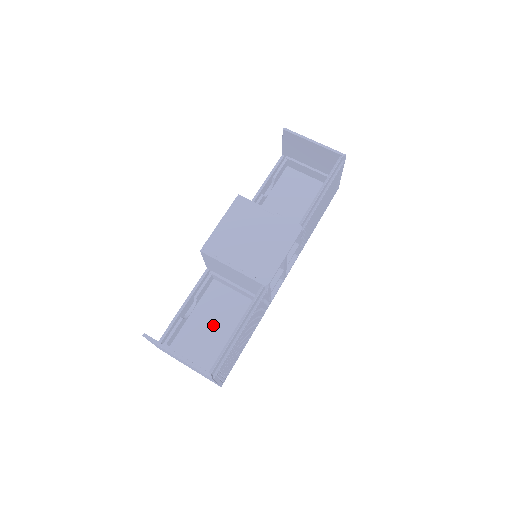
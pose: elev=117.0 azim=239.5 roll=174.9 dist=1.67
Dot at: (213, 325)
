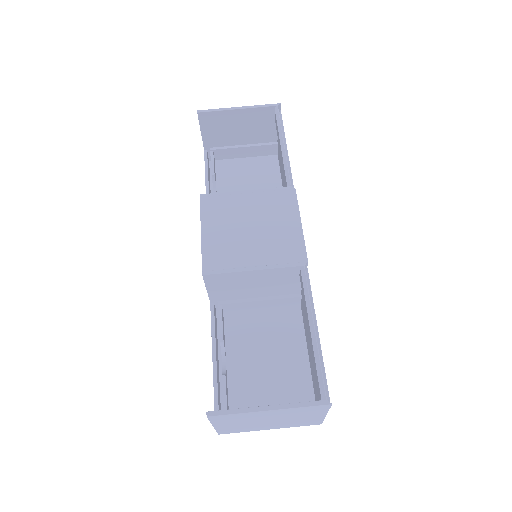
Dot at: (261, 361)
